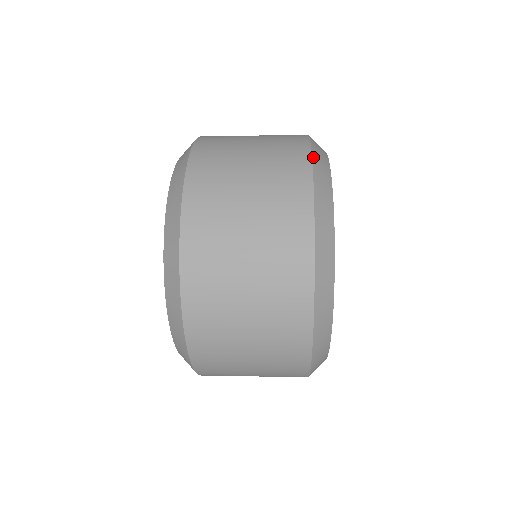
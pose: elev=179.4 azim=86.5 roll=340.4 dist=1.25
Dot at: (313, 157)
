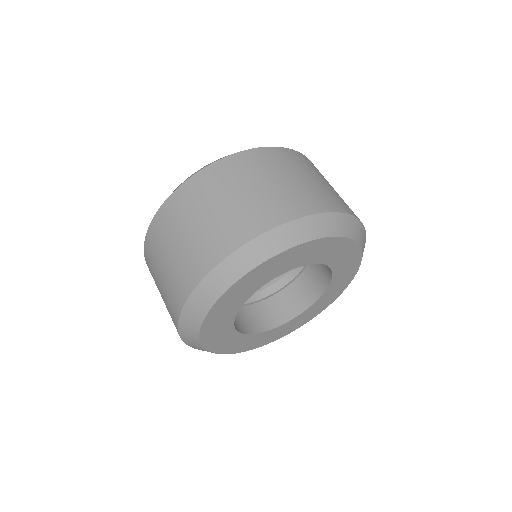
Dot at: (183, 341)
